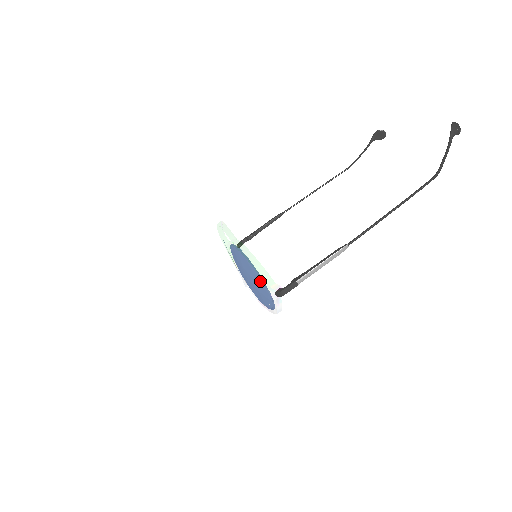
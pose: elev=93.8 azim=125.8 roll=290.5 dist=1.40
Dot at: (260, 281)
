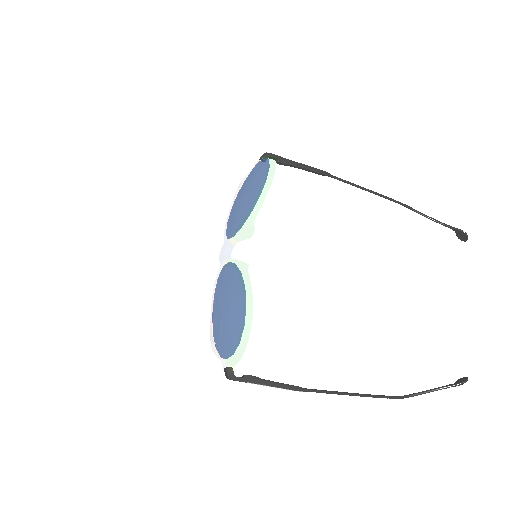
Dot at: (227, 349)
